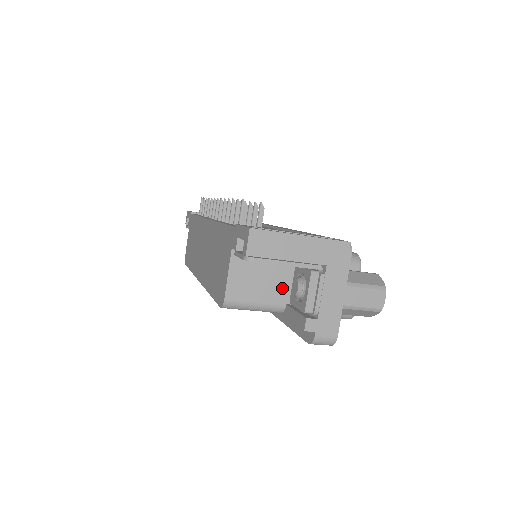
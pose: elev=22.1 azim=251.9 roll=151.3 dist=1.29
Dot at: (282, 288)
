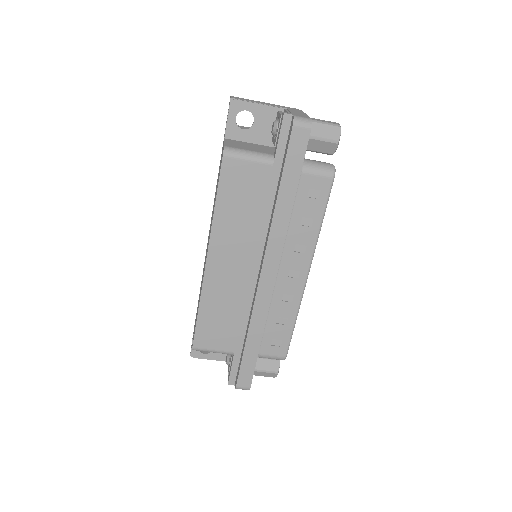
Dot at: (267, 151)
